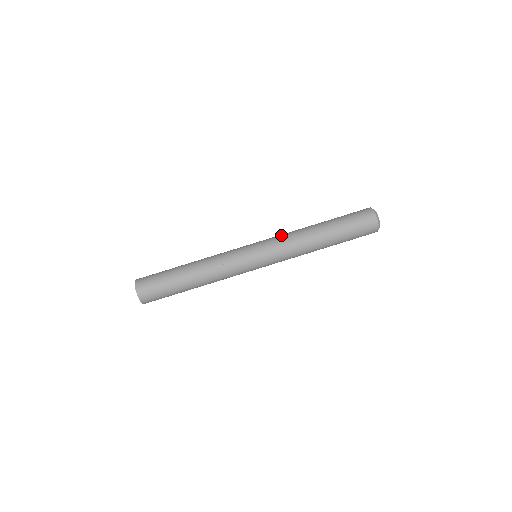
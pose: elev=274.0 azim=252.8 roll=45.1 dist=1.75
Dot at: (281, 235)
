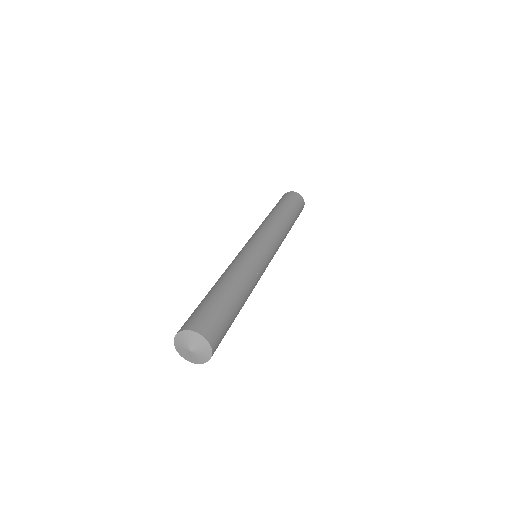
Dot at: (264, 227)
